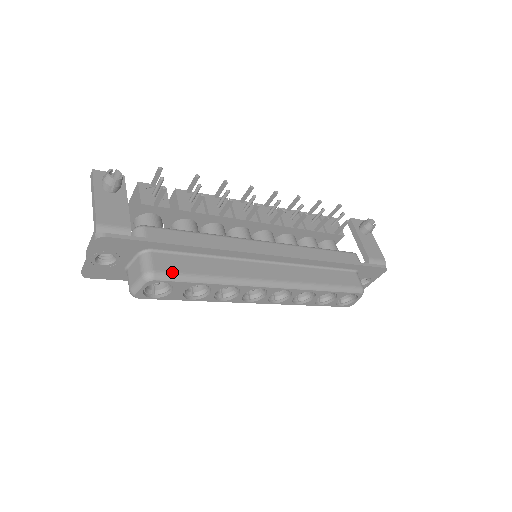
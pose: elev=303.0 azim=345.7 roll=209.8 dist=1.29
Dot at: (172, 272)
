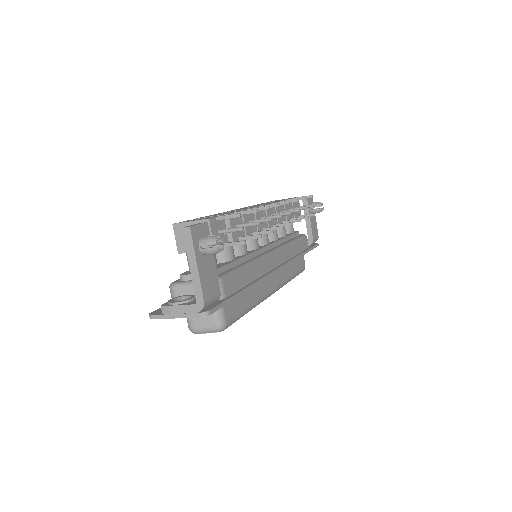
Dot at: (234, 318)
